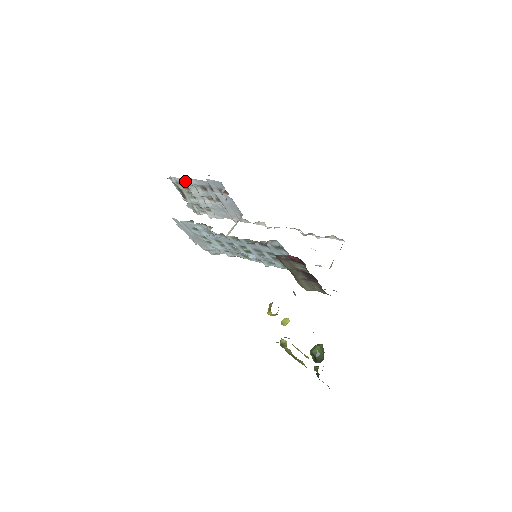
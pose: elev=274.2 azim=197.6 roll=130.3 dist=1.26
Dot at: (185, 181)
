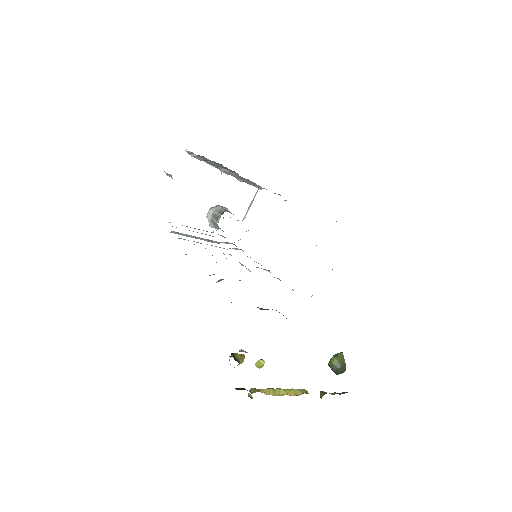
Dot at: (195, 157)
